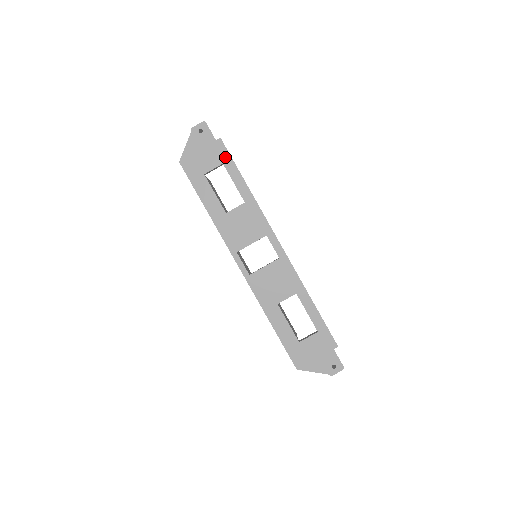
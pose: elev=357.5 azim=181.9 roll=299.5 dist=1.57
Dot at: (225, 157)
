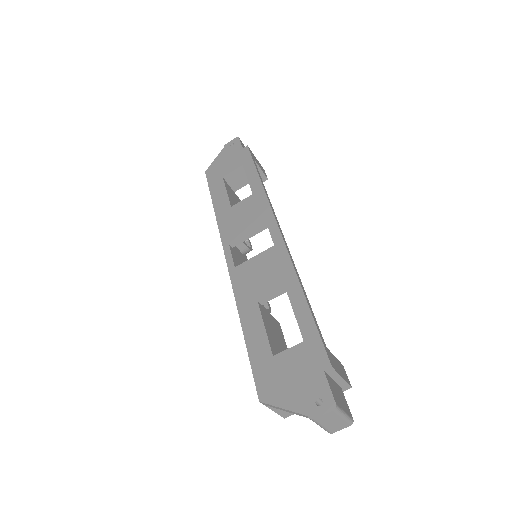
Dot at: (246, 159)
